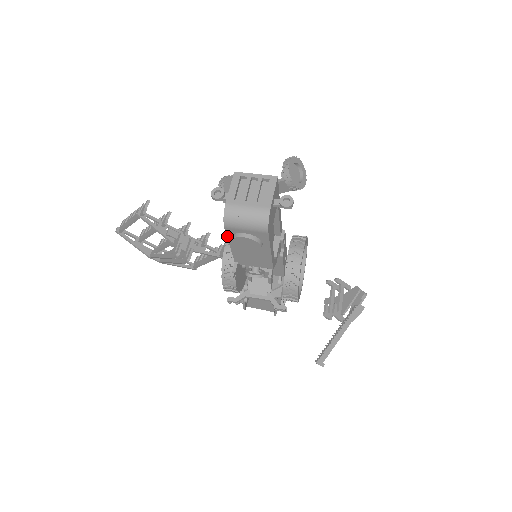
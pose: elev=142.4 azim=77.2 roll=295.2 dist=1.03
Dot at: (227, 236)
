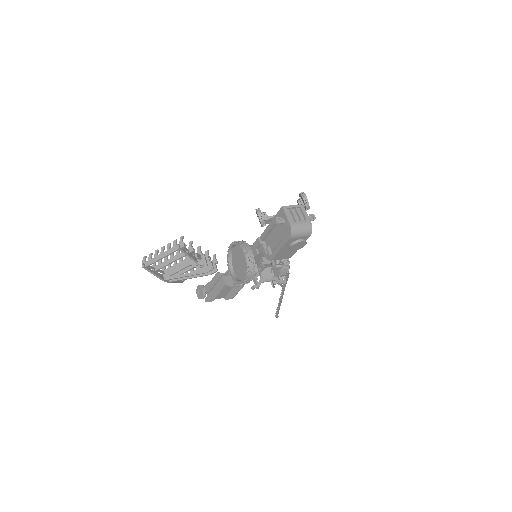
Dot at: (285, 244)
